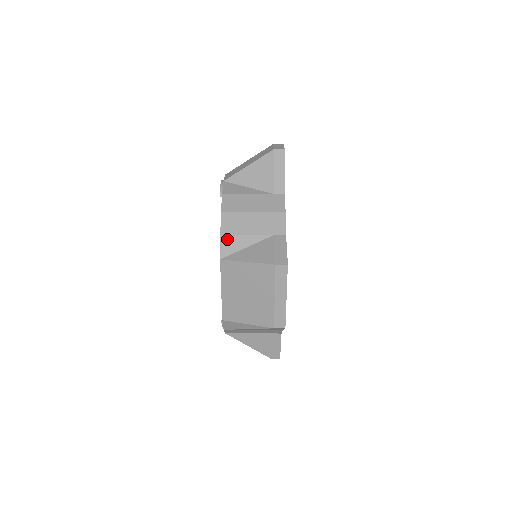
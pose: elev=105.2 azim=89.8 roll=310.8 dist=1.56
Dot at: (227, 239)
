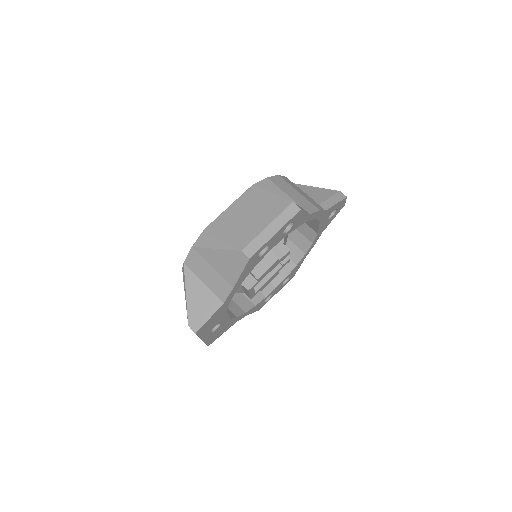
Dot at: (269, 182)
